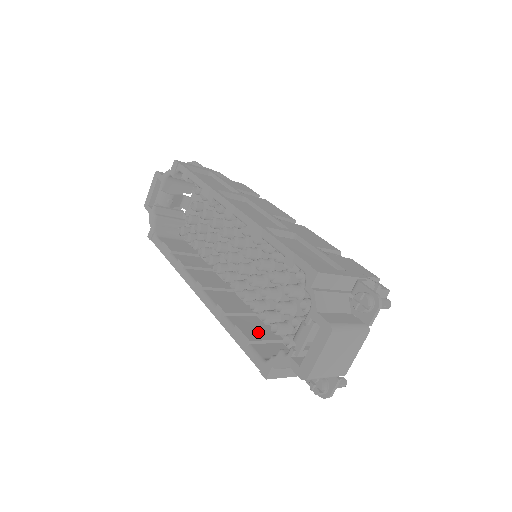
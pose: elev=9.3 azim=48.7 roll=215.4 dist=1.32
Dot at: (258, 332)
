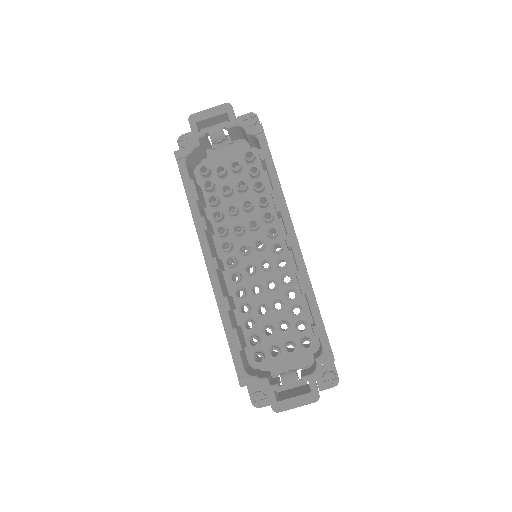
Dot at: (241, 337)
